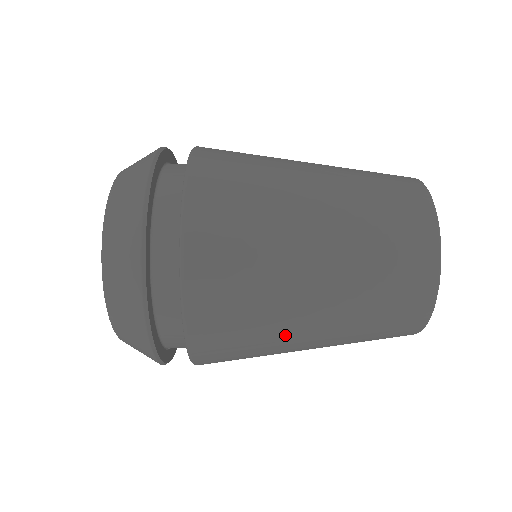
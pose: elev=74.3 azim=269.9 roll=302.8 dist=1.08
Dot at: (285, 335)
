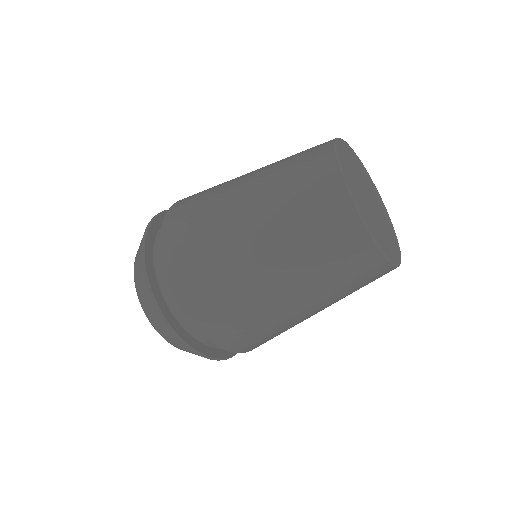
Dot at: (259, 296)
